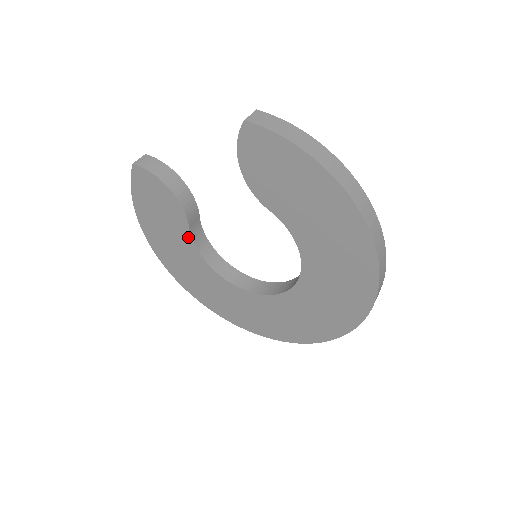
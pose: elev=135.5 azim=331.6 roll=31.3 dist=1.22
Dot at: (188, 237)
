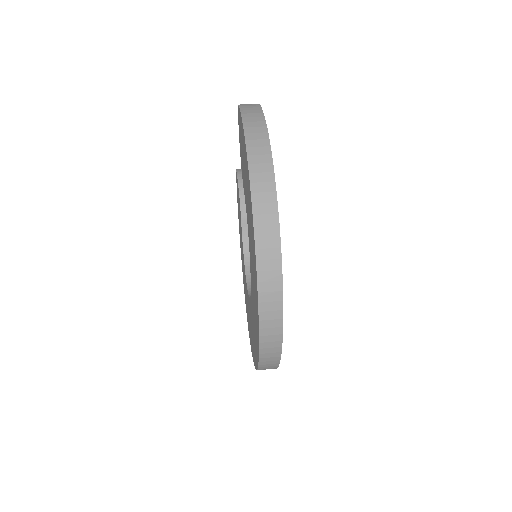
Dot at: (242, 236)
